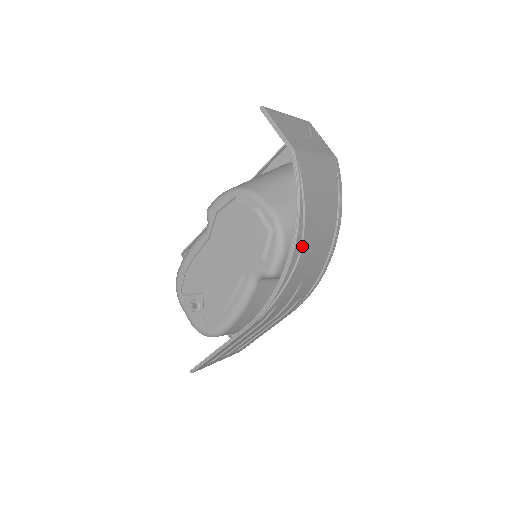
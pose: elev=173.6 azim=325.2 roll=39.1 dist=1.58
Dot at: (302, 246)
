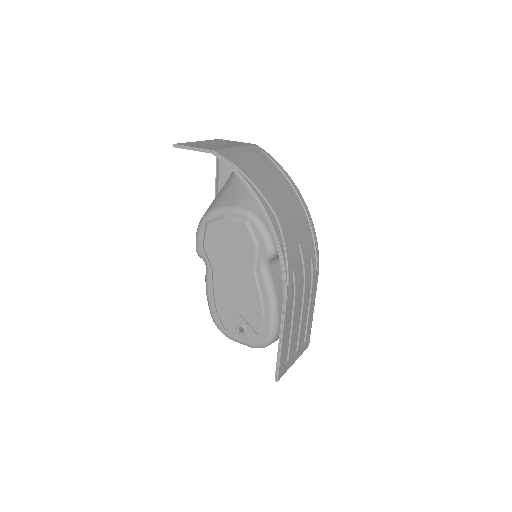
Dot at: (273, 210)
